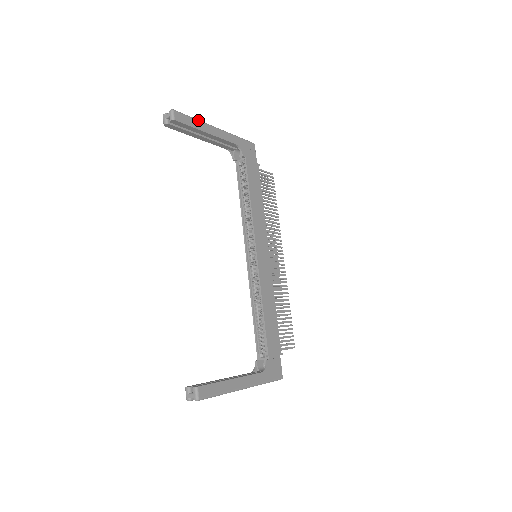
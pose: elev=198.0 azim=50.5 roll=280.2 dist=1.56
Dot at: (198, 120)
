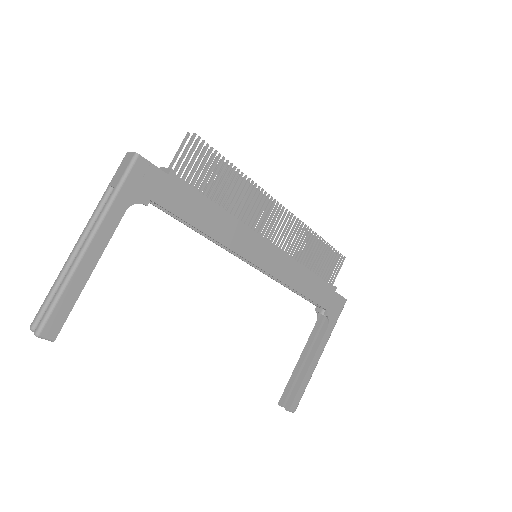
Dot at: (65, 285)
